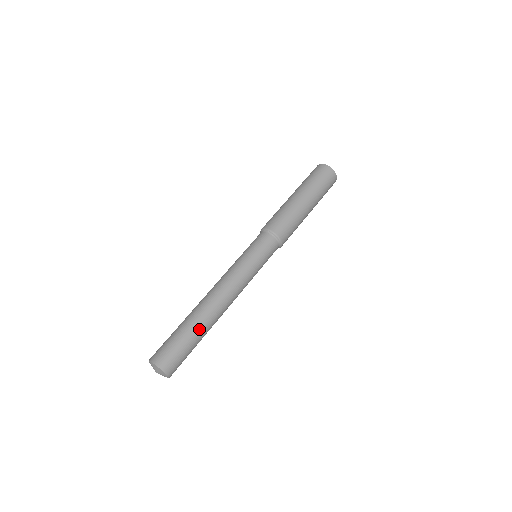
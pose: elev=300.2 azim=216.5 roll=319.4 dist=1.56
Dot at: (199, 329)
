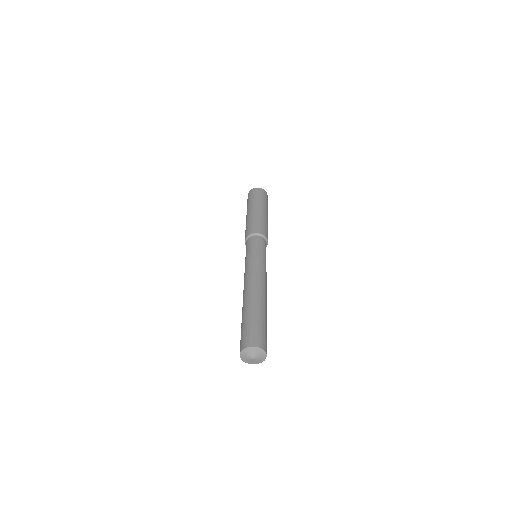
Dot at: (259, 309)
